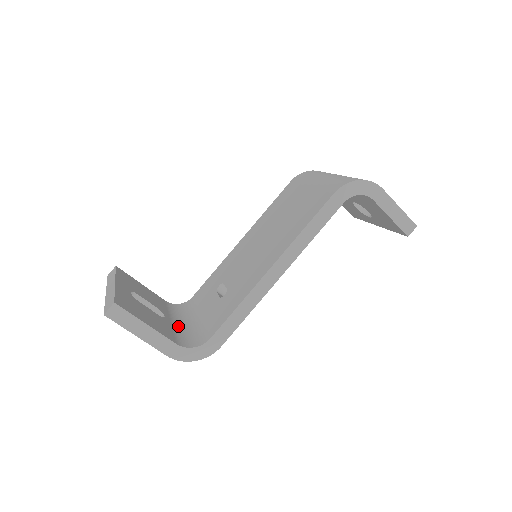
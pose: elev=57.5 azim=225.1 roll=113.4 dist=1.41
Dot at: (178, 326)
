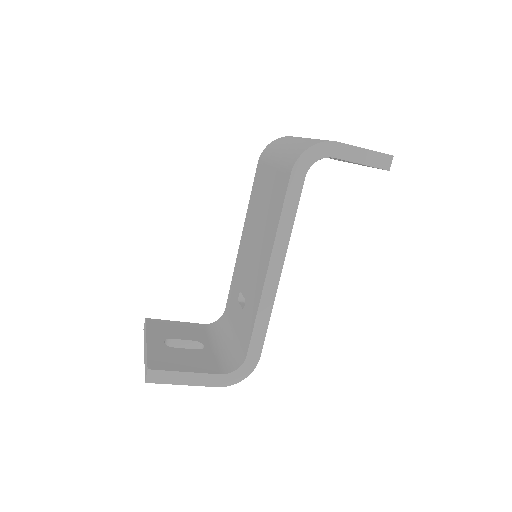
Dot at: (219, 349)
